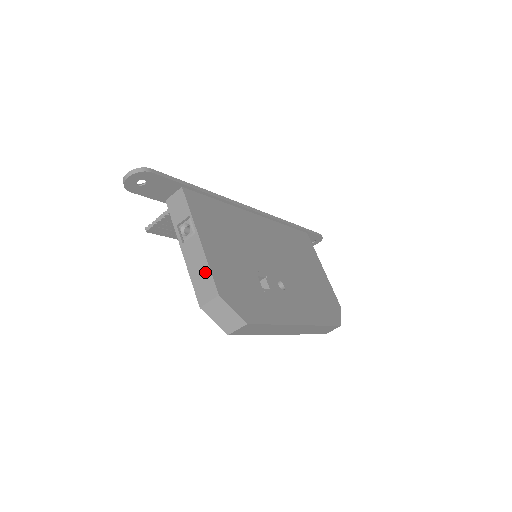
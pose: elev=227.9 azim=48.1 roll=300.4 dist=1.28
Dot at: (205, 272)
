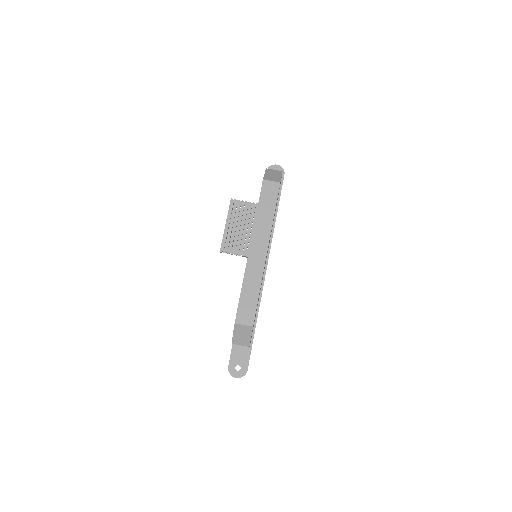
Dot at: occluded
